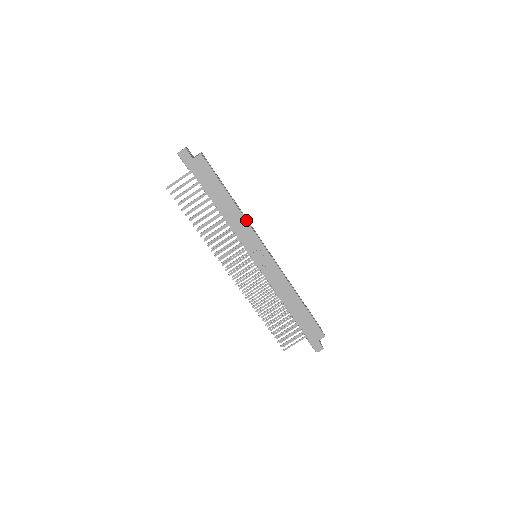
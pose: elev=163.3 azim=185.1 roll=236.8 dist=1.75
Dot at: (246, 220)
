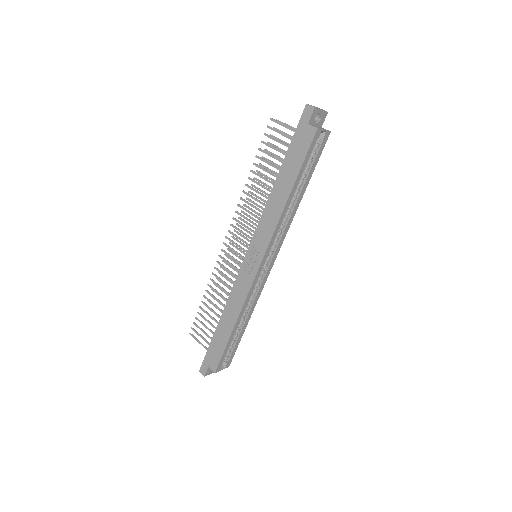
Dot at: (278, 222)
